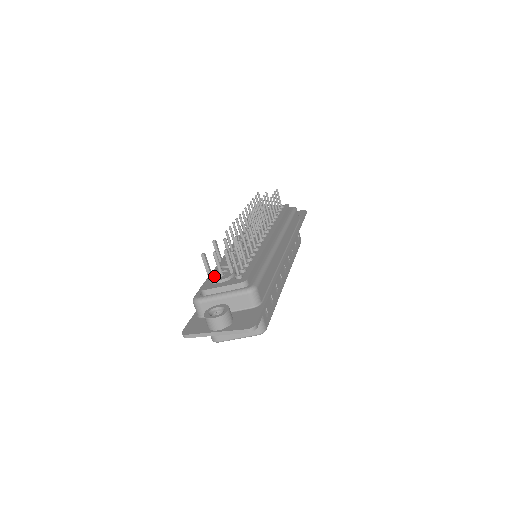
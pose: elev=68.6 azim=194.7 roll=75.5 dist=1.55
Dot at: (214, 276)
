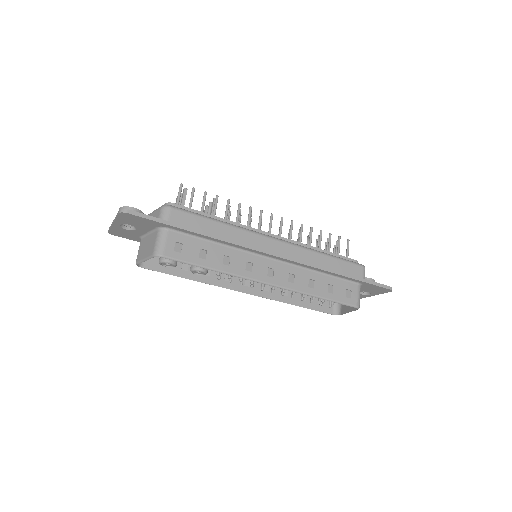
Dot at: occluded
